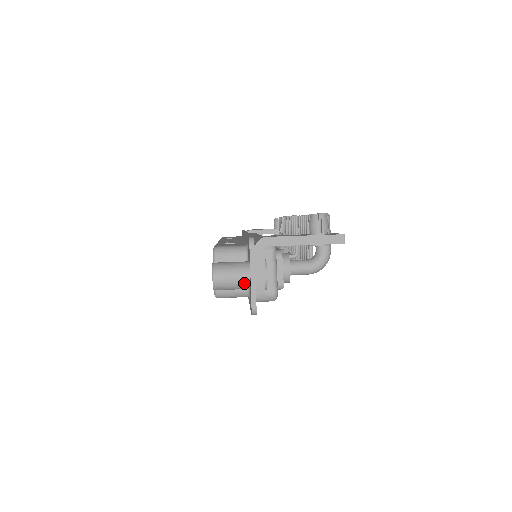
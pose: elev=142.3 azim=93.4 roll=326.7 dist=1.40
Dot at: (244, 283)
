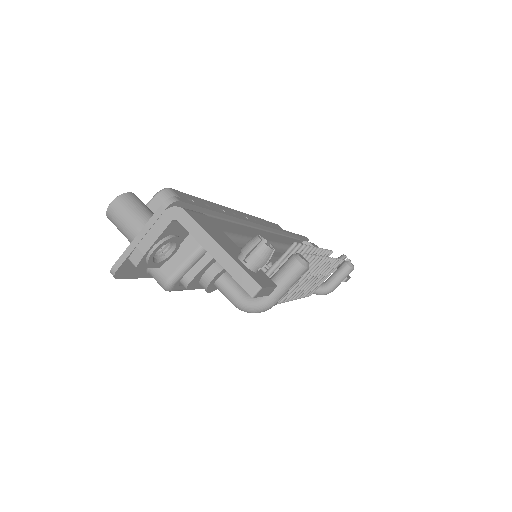
Dot at: (131, 237)
